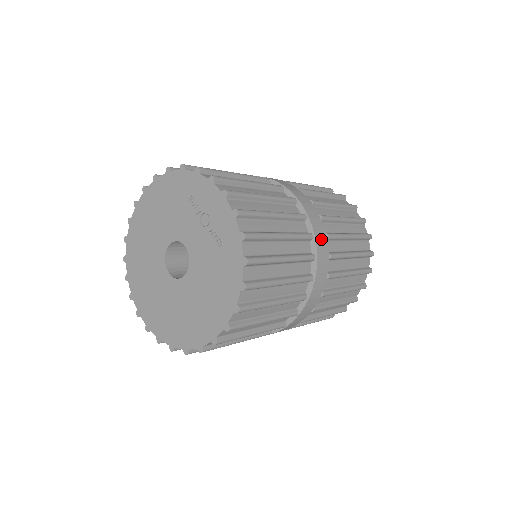
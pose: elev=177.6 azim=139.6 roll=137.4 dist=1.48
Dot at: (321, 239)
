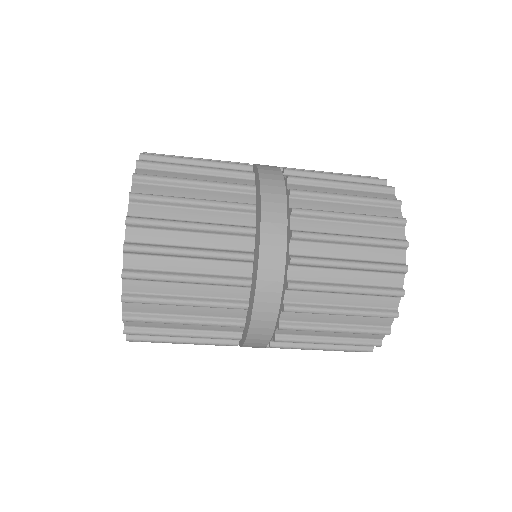
Dot at: (271, 177)
